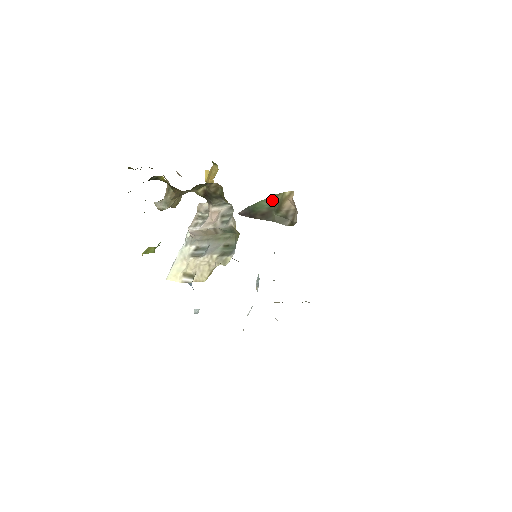
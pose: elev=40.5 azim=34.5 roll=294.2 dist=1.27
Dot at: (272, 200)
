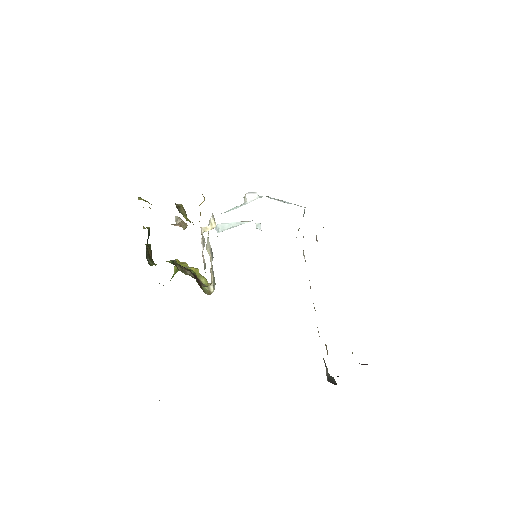
Dot at: occluded
